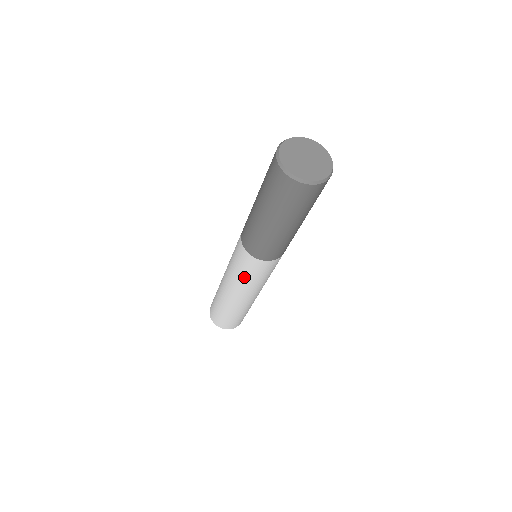
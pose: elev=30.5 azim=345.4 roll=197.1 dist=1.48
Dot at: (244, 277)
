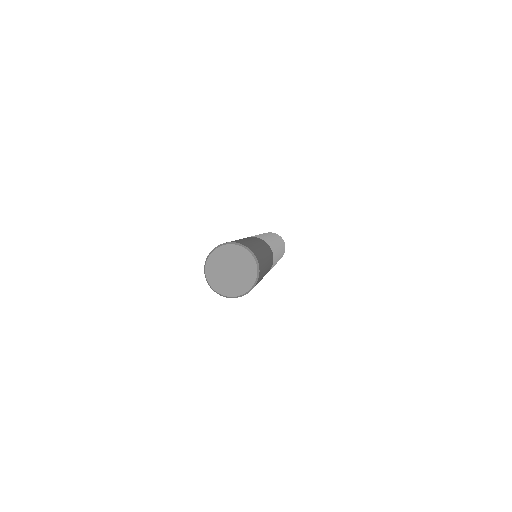
Dot at: occluded
